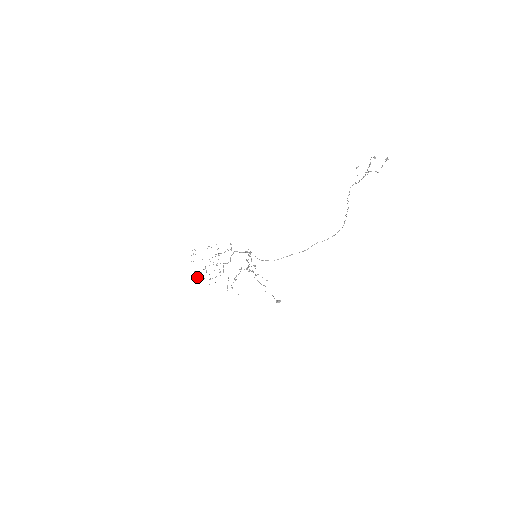
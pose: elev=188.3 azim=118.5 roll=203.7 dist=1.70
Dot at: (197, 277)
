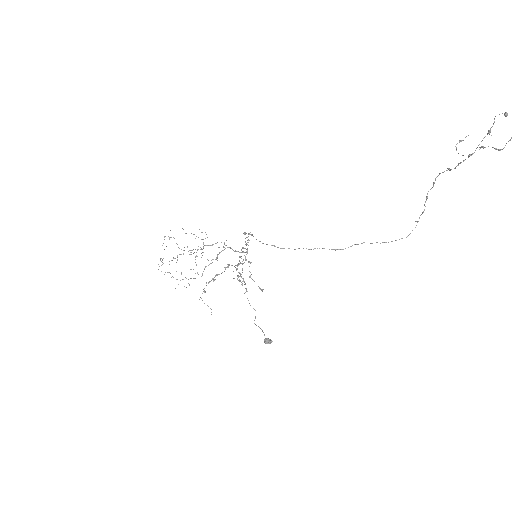
Dot at: occluded
